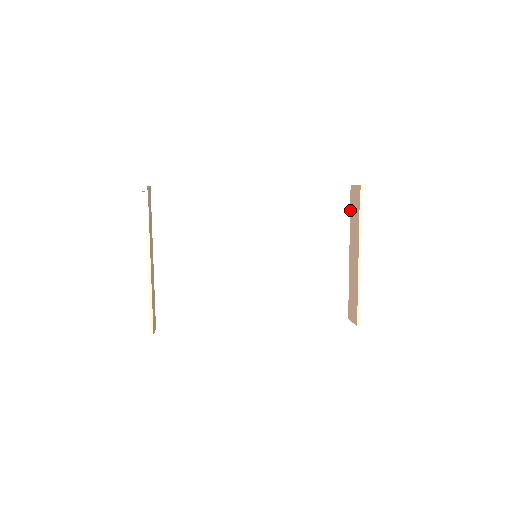
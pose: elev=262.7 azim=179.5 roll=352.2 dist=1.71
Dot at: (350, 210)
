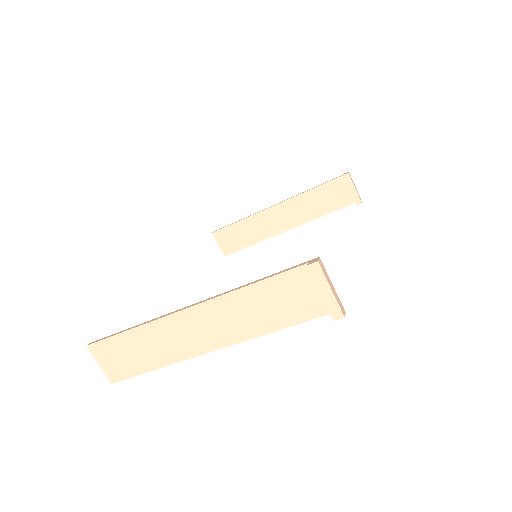
Dot at: (322, 186)
